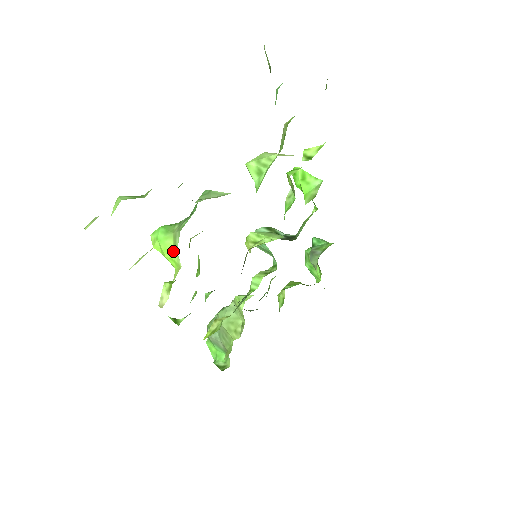
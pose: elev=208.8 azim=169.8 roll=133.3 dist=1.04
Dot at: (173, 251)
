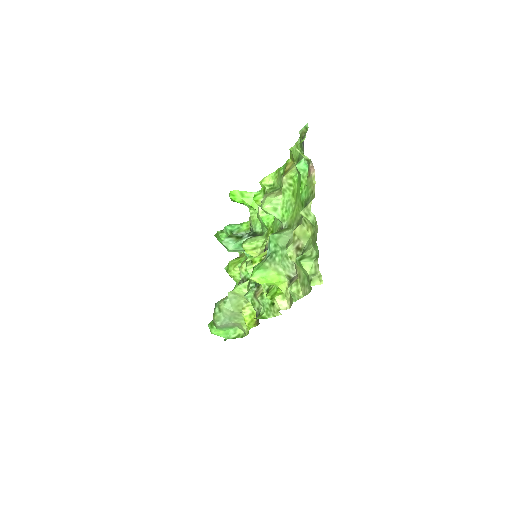
Dot at: (278, 277)
